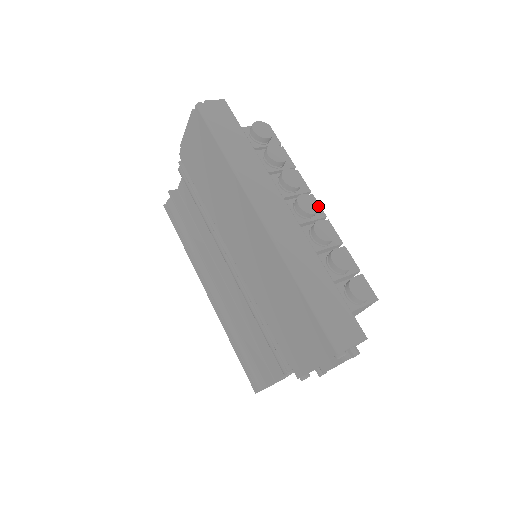
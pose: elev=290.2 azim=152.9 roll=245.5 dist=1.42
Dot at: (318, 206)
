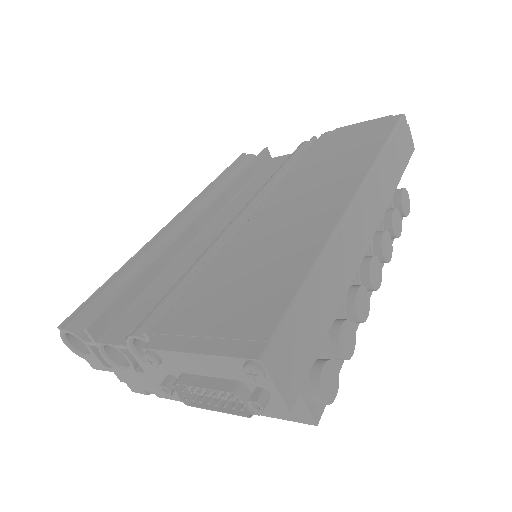
Dot at: (377, 288)
